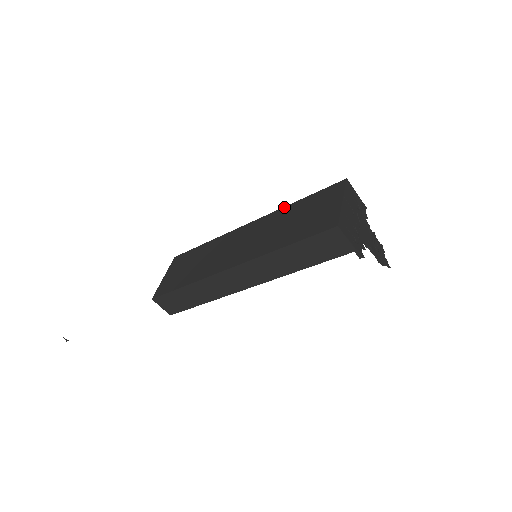
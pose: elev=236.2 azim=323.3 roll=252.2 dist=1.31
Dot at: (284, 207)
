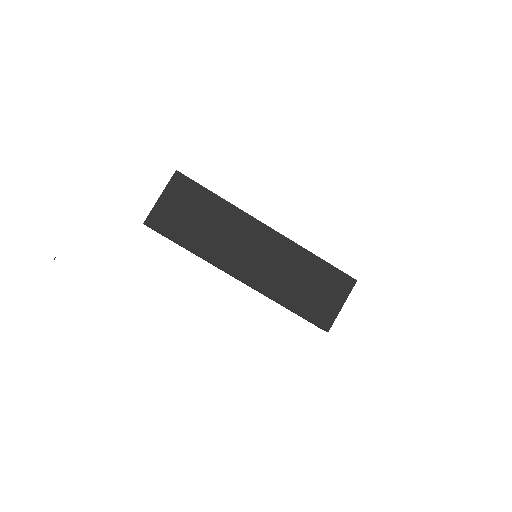
Dot at: (305, 250)
